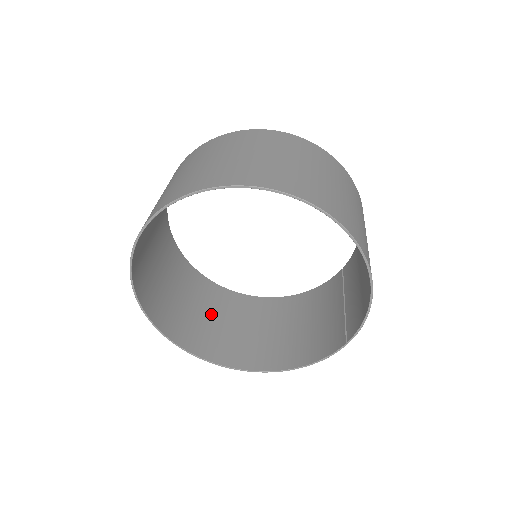
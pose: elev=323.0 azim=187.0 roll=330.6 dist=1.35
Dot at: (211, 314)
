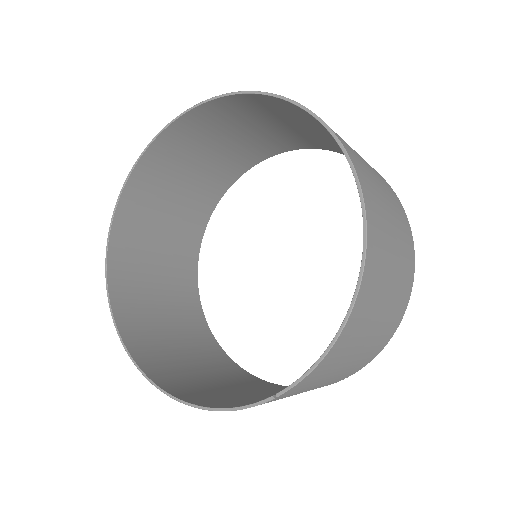
Dot at: (170, 318)
